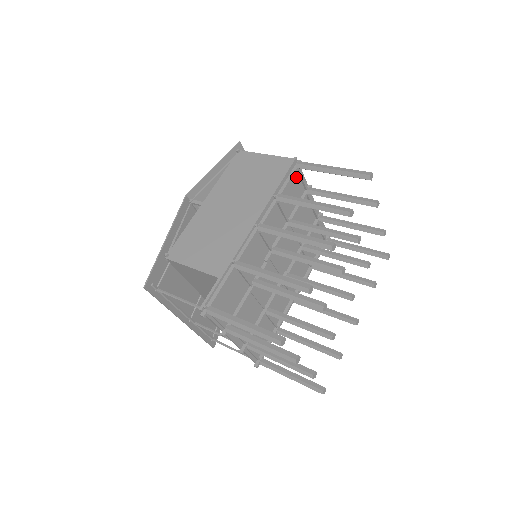
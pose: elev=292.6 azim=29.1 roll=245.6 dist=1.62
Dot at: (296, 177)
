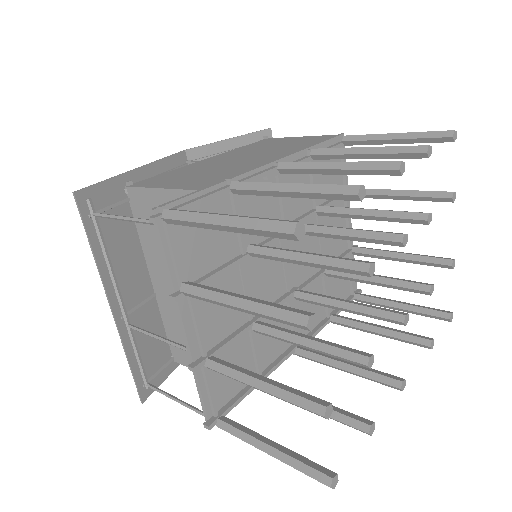
Dot at: (338, 160)
